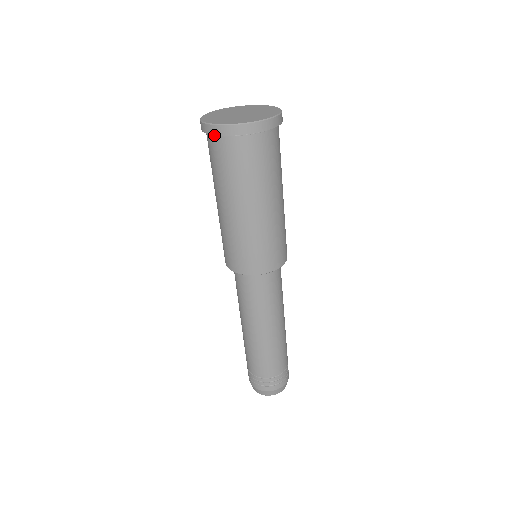
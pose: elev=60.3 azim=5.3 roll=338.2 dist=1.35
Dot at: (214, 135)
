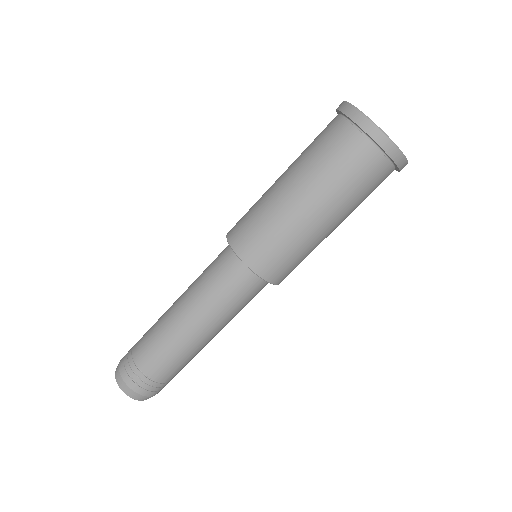
Dot at: (356, 127)
